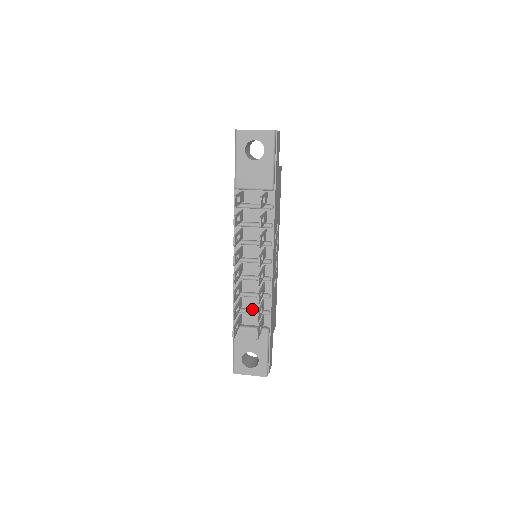
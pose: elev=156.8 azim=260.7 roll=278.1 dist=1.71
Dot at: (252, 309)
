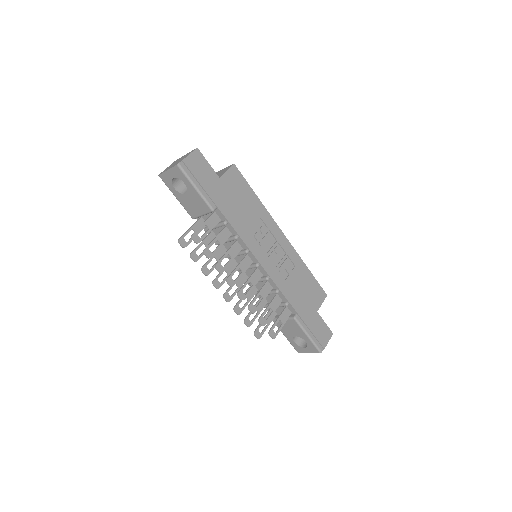
Dot at: occluded
